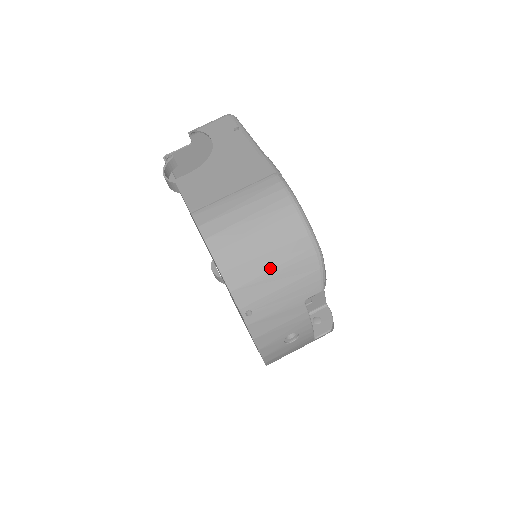
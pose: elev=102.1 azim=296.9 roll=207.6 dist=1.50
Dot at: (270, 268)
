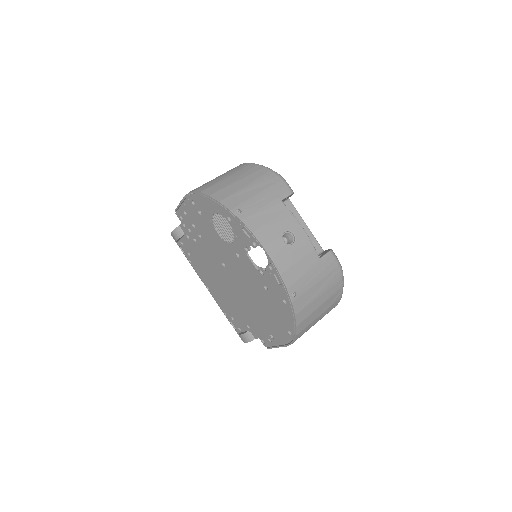
Dot at: (244, 186)
